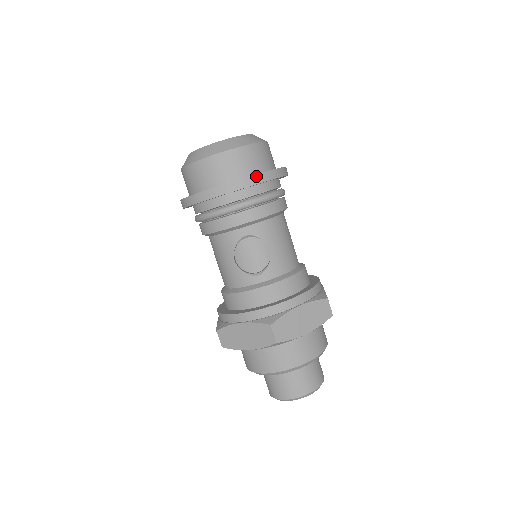
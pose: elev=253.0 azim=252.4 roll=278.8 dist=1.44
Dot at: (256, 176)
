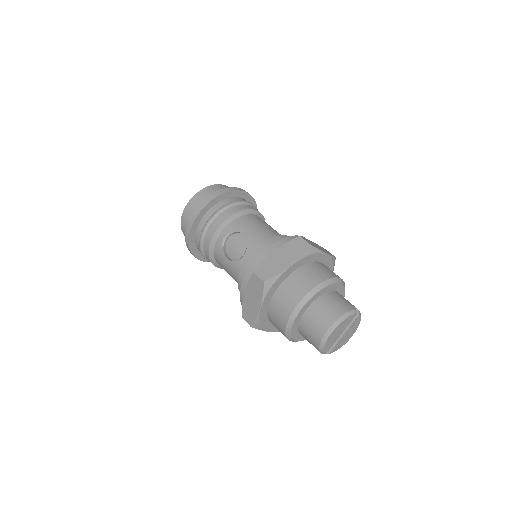
Dot at: (209, 197)
